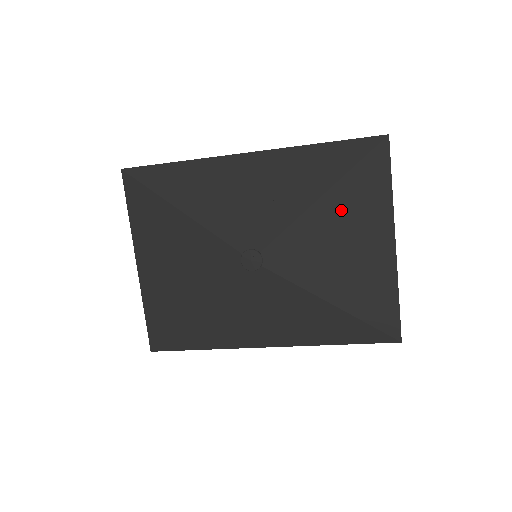
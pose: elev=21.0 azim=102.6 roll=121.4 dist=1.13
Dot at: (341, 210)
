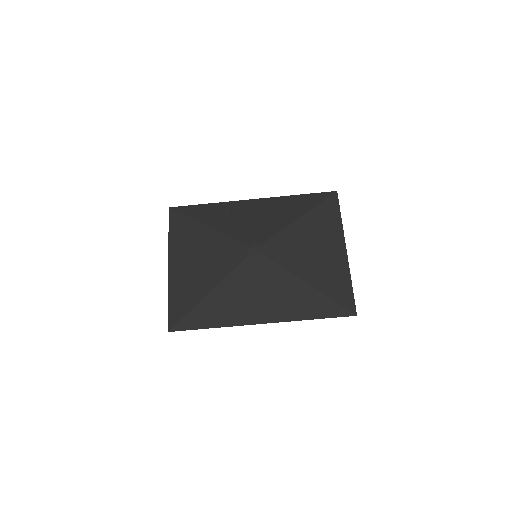
Dot at: (311, 227)
